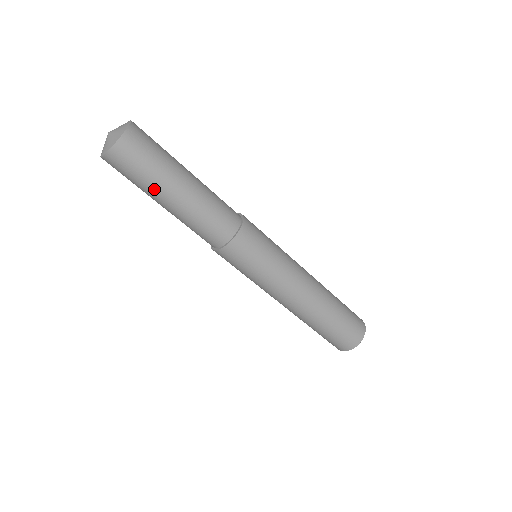
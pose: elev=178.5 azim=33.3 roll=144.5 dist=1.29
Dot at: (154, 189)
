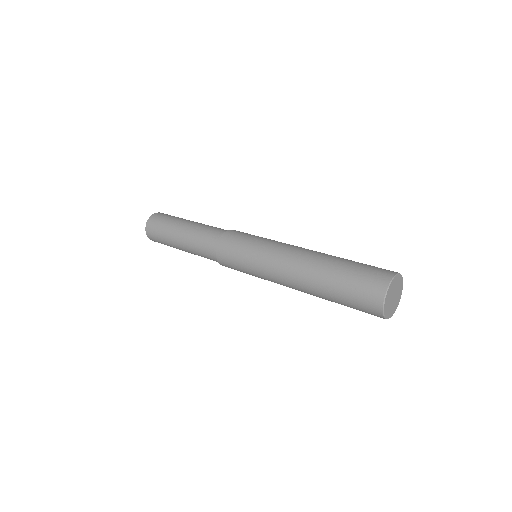
Dot at: (170, 234)
